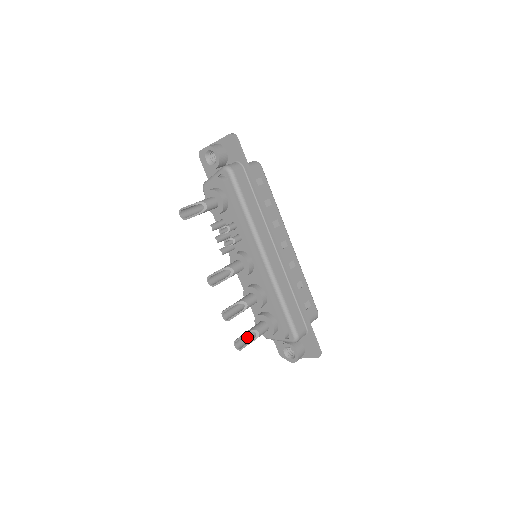
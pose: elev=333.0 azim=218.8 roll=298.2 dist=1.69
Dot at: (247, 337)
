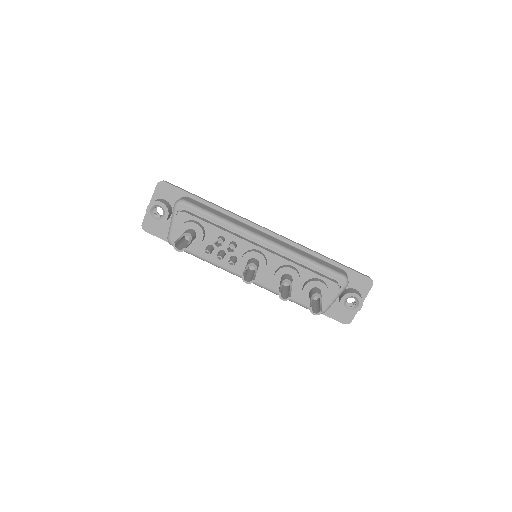
Dot at: (314, 306)
